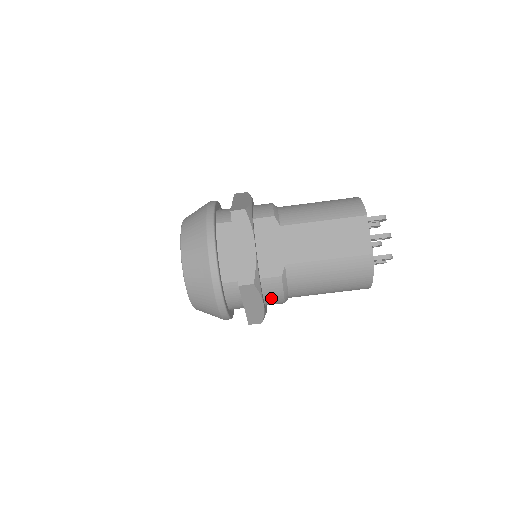
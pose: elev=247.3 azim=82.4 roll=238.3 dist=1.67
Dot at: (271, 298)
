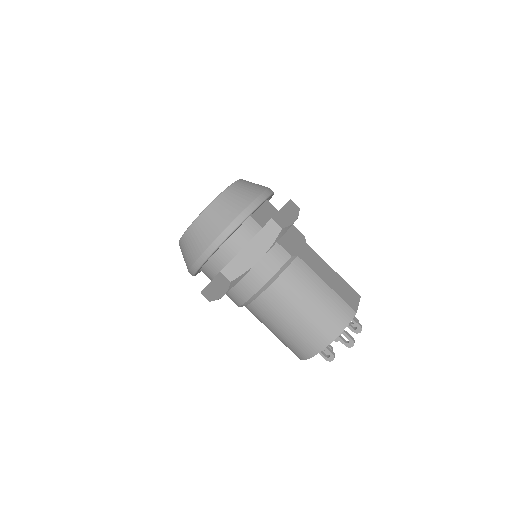
Dot at: (263, 267)
